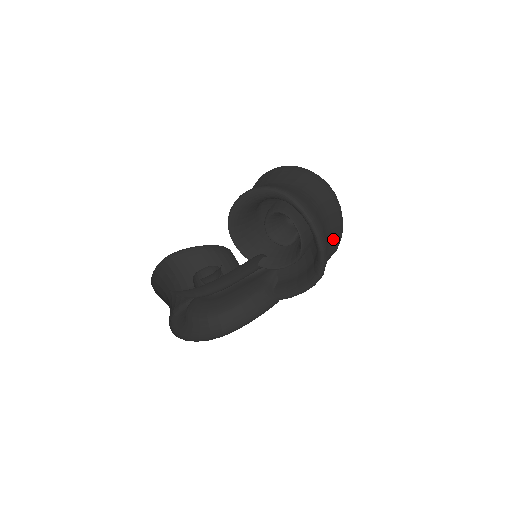
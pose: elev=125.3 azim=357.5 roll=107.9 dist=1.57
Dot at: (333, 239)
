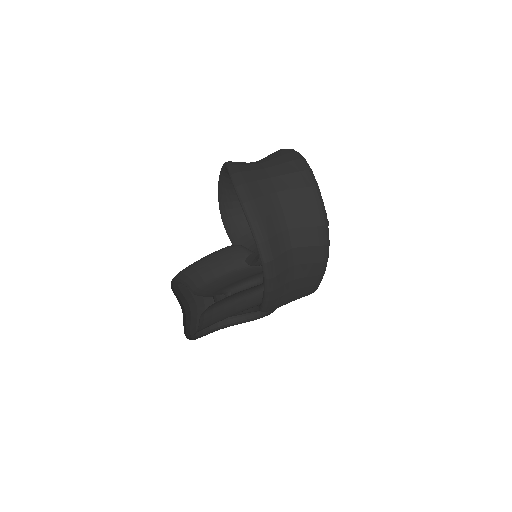
Dot at: (301, 224)
